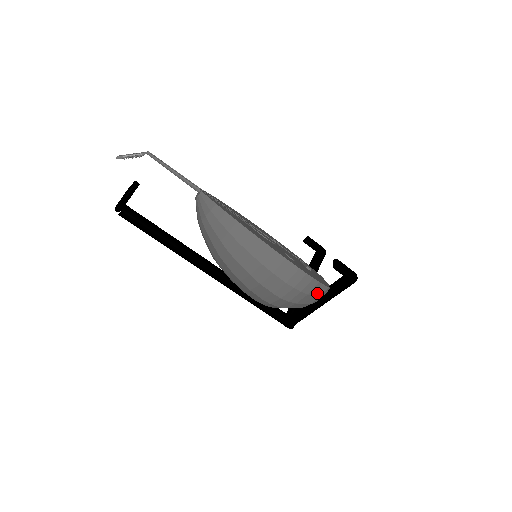
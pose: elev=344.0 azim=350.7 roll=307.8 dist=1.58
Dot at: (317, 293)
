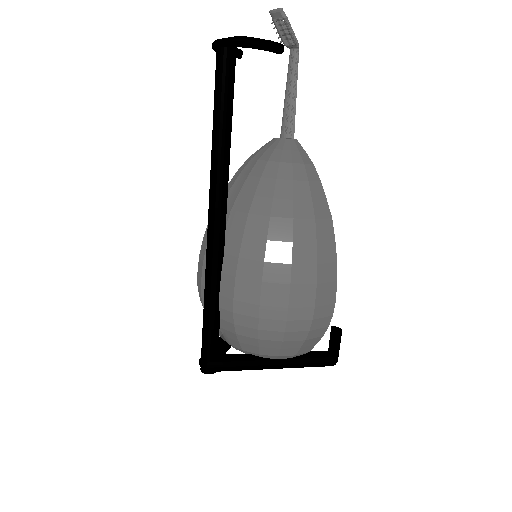
Dot at: (304, 347)
